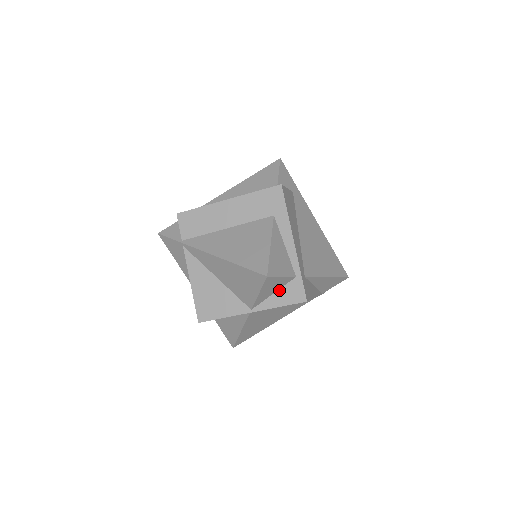
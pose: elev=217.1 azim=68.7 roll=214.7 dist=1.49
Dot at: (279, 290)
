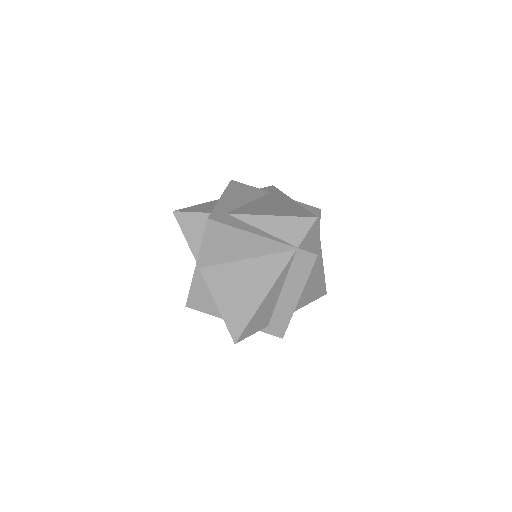
Dot at: occluded
